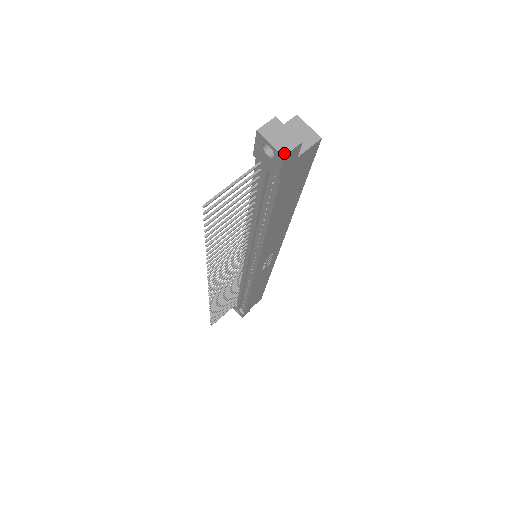
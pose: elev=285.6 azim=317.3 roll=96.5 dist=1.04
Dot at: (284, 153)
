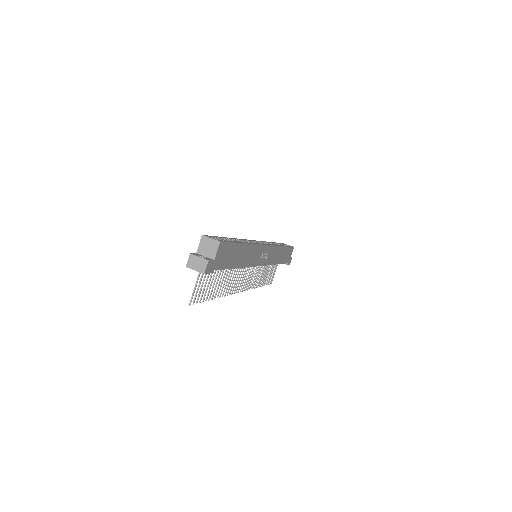
Dot at: (204, 272)
